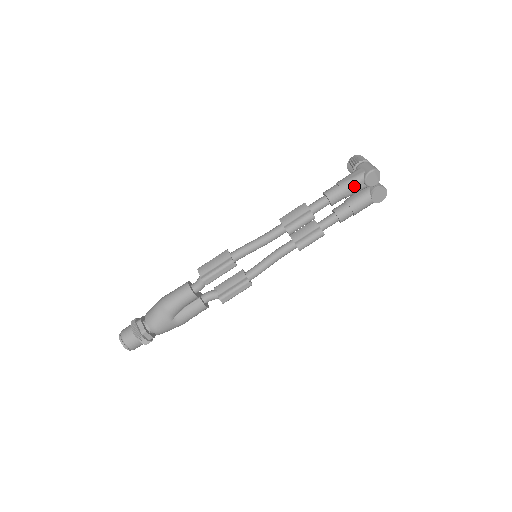
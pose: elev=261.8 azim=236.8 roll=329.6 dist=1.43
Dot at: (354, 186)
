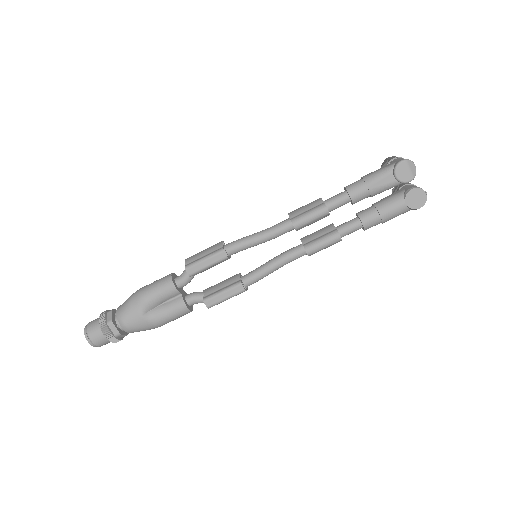
Dot at: (381, 179)
